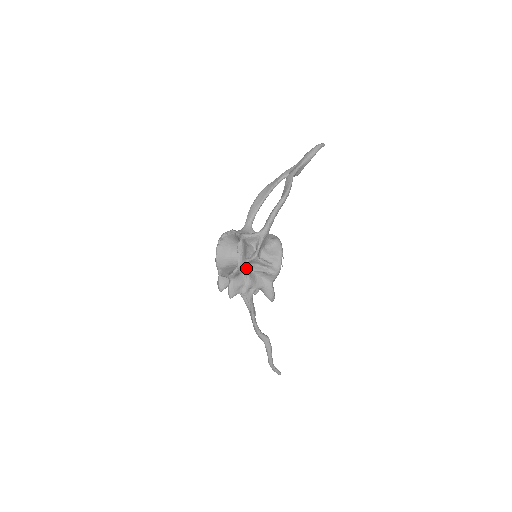
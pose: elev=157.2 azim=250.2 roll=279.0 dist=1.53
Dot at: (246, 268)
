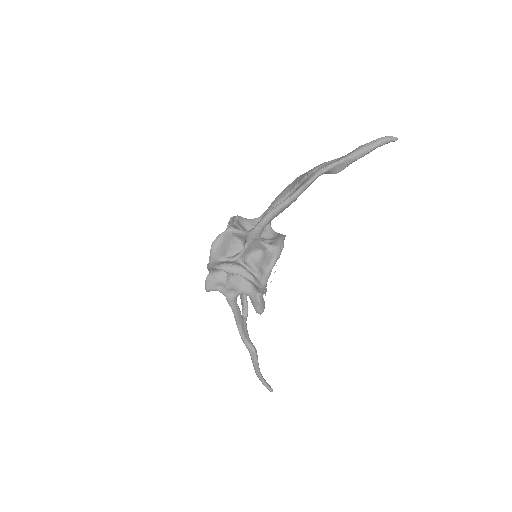
Dot at: (226, 267)
